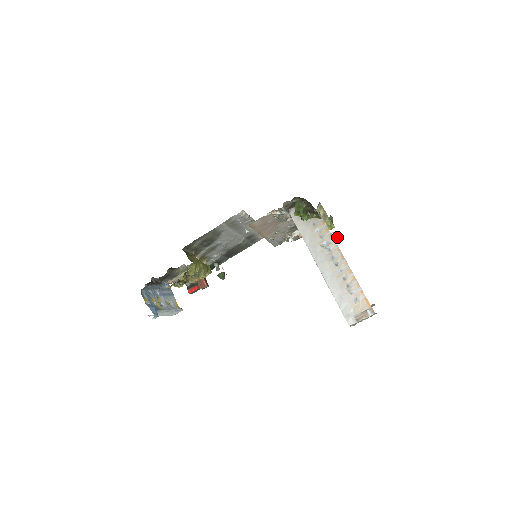
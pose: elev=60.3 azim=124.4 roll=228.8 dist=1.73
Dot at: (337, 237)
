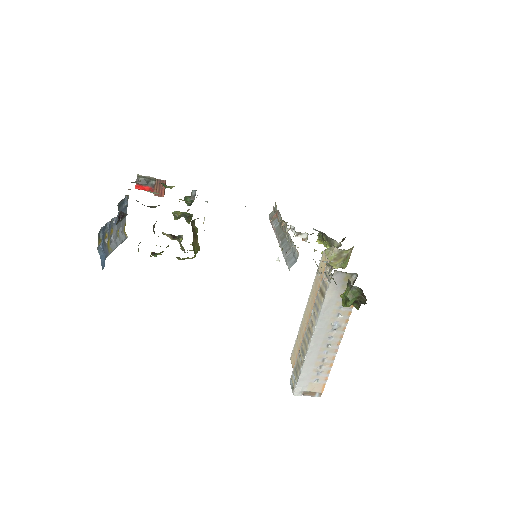
Dot at: occluded
